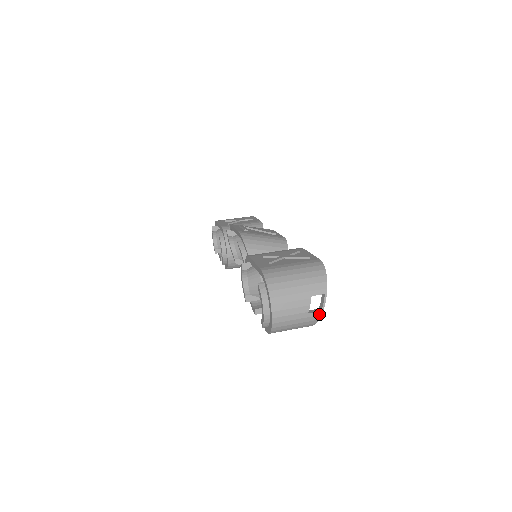
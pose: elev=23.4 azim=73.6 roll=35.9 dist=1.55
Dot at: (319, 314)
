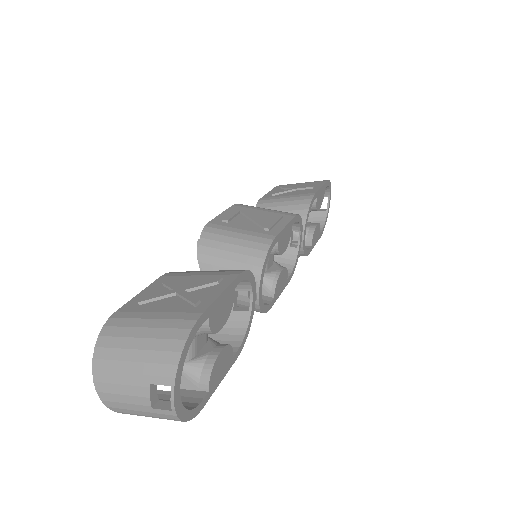
Dot at: (172, 413)
